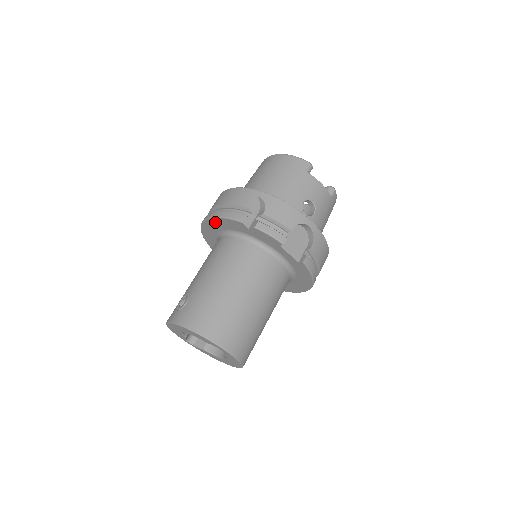
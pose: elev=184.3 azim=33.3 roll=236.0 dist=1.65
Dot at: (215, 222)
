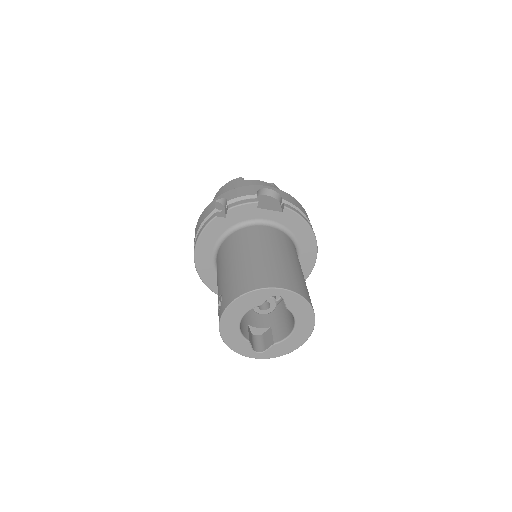
Dot at: (202, 247)
